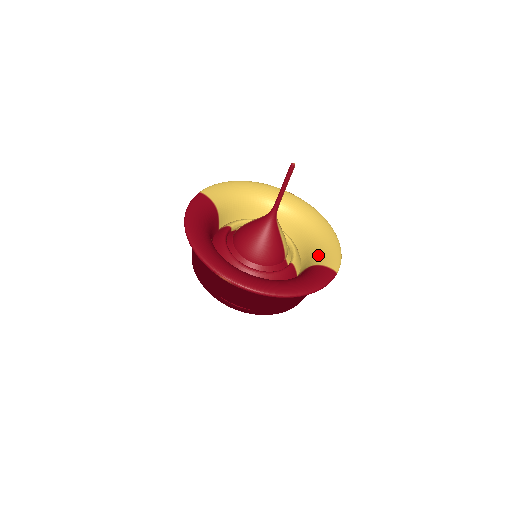
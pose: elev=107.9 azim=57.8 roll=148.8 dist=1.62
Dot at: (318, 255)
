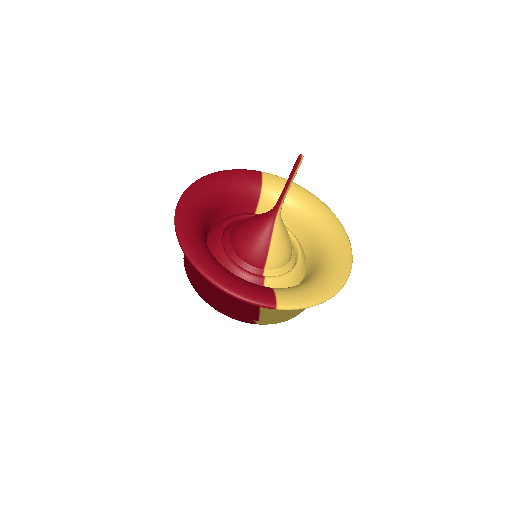
Dot at: (290, 287)
